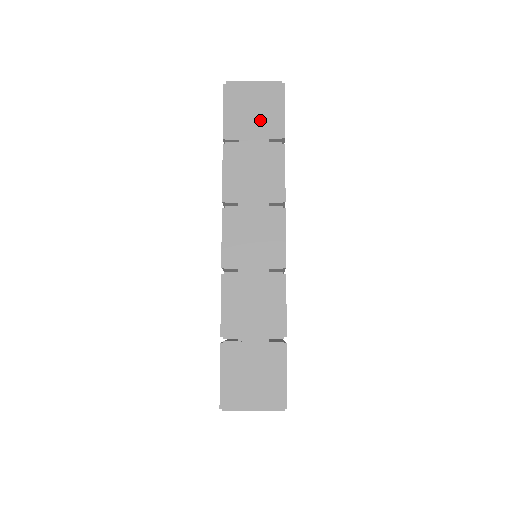
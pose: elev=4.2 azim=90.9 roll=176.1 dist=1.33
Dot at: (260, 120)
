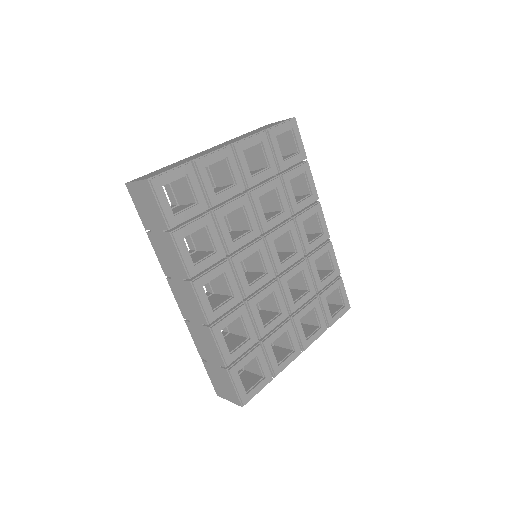
Dot at: (152, 215)
